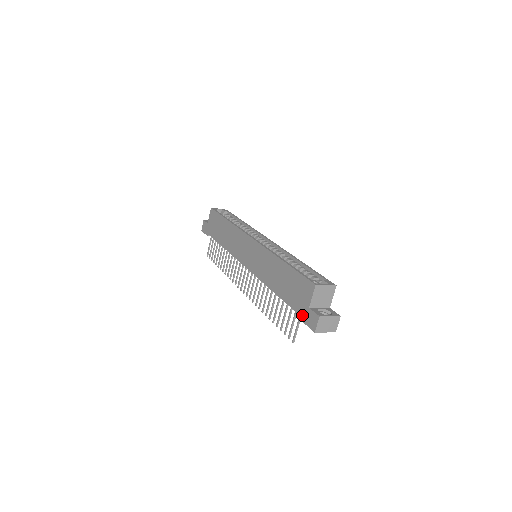
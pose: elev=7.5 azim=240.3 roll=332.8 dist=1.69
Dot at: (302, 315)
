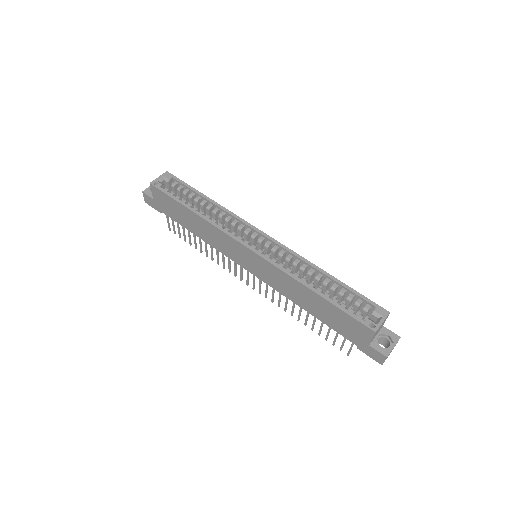
Dot at: (360, 347)
